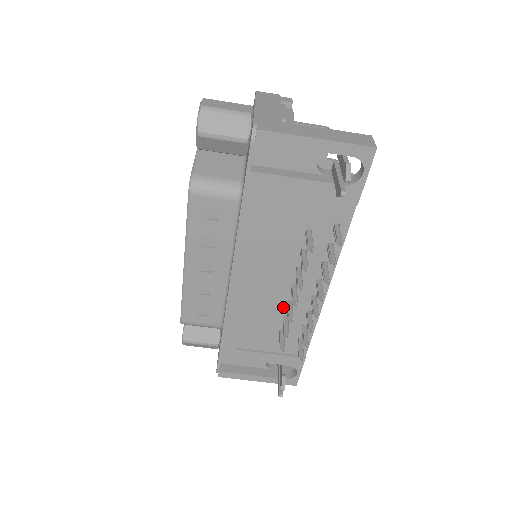
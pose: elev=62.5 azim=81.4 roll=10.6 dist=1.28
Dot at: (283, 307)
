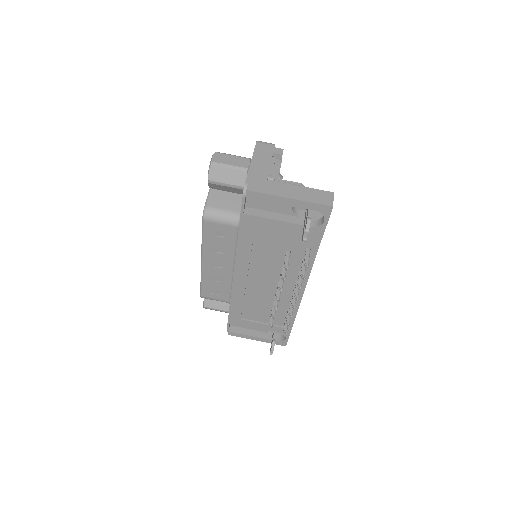
Dot at: (273, 296)
